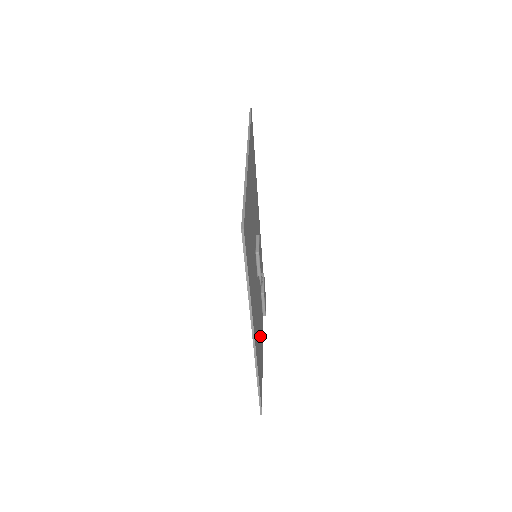
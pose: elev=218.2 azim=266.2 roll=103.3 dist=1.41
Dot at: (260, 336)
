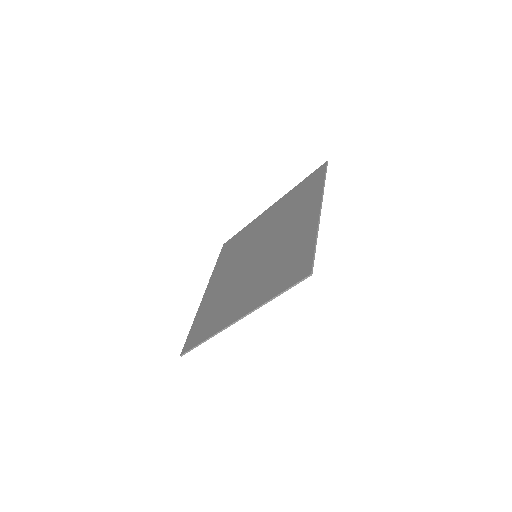
Dot at: occluded
